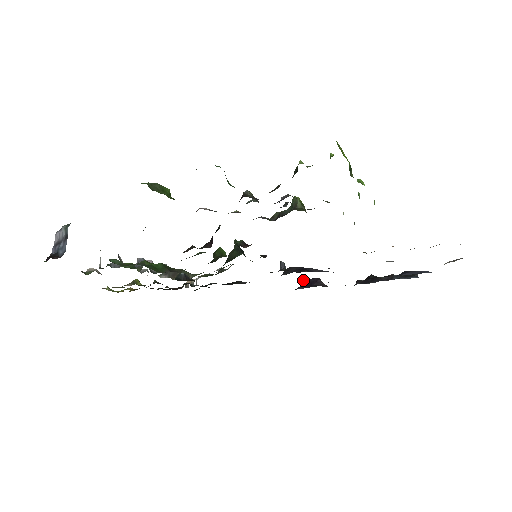
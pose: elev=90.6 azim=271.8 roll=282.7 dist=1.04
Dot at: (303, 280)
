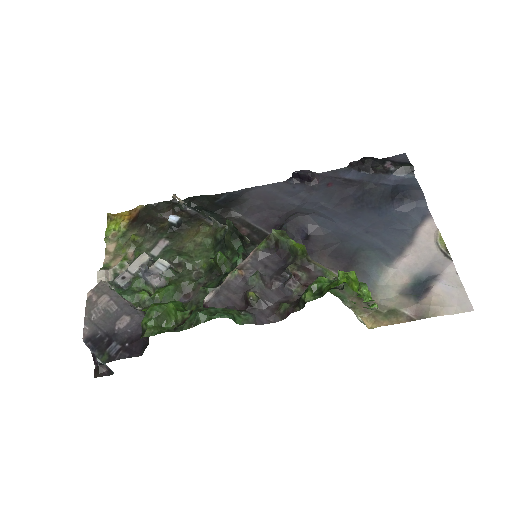
Dot at: (293, 172)
